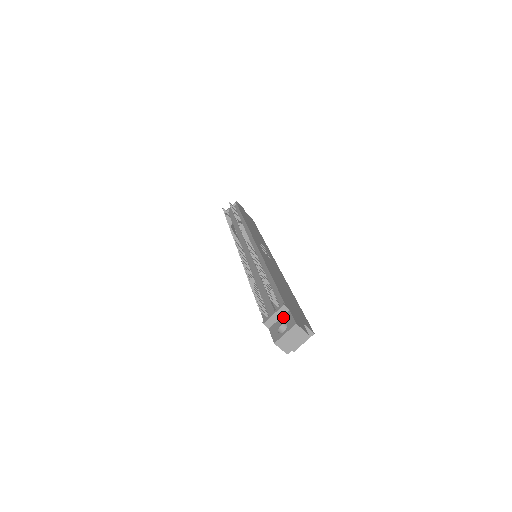
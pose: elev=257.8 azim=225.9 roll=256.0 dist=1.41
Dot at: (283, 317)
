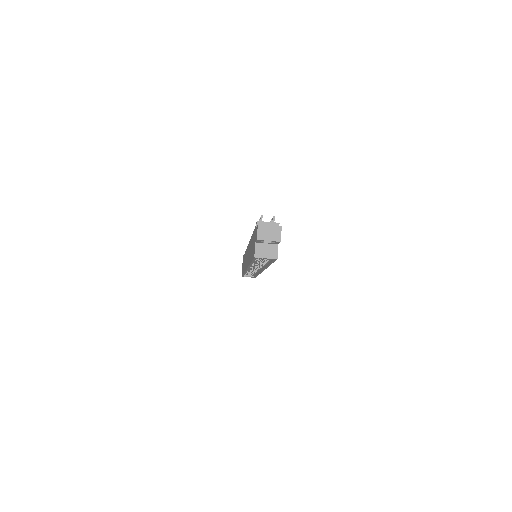
Dot at: occluded
